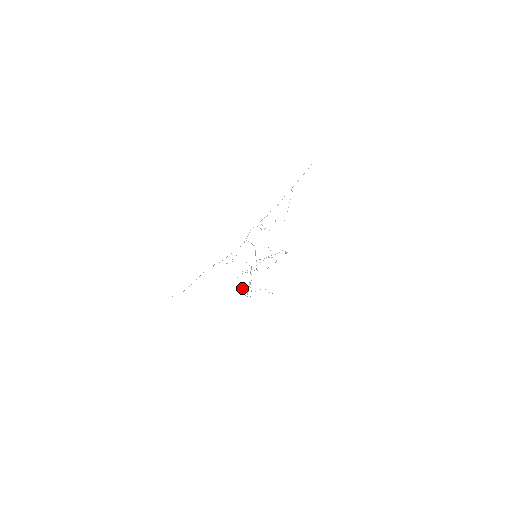
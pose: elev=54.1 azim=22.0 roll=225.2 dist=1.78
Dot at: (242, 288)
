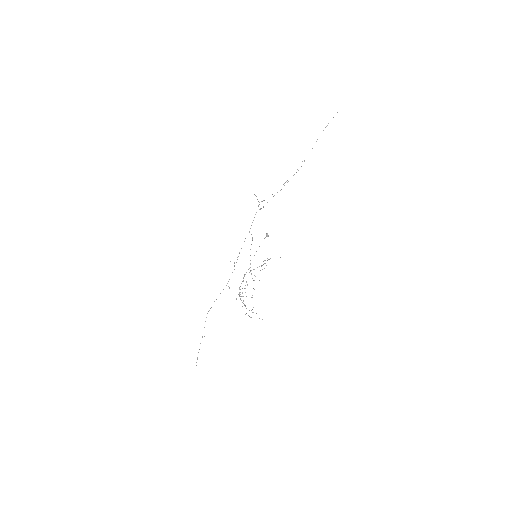
Dot at: occluded
